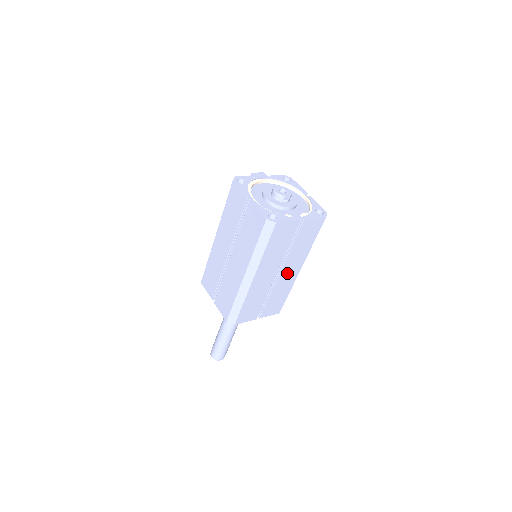
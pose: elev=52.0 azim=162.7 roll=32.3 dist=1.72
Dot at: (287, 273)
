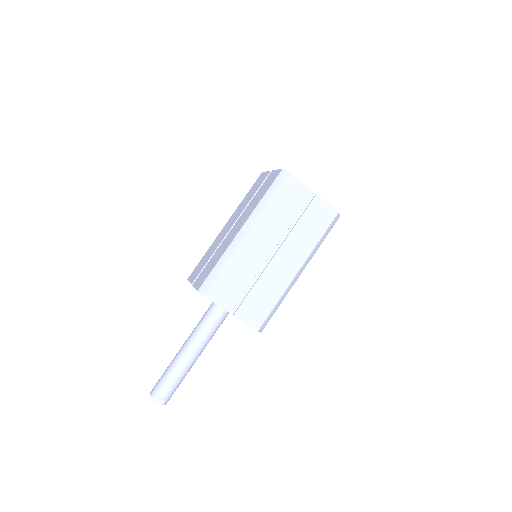
Dot at: (283, 263)
